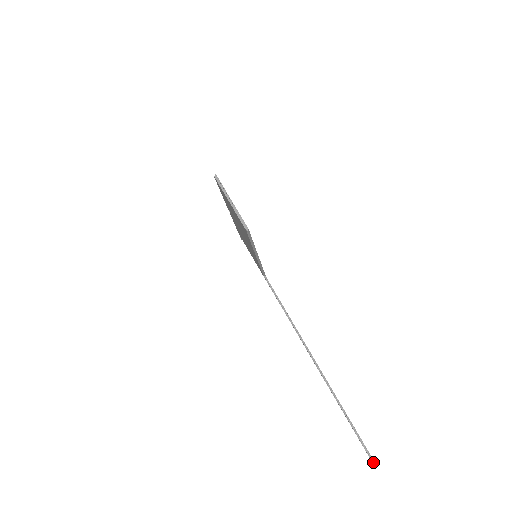
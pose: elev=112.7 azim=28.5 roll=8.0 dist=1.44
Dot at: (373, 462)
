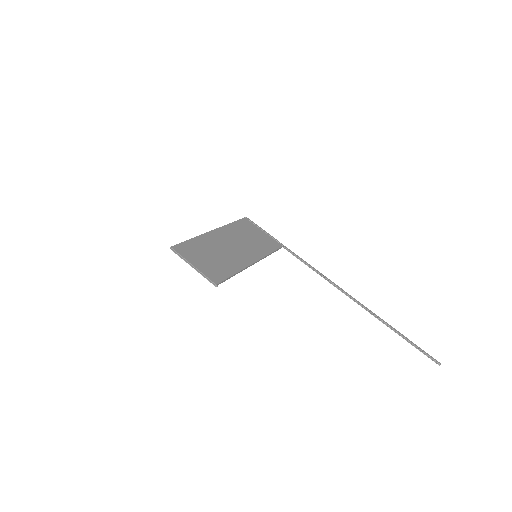
Dot at: (440, 364)
